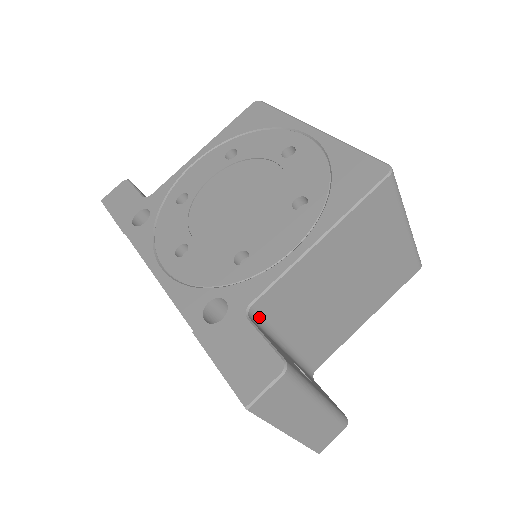
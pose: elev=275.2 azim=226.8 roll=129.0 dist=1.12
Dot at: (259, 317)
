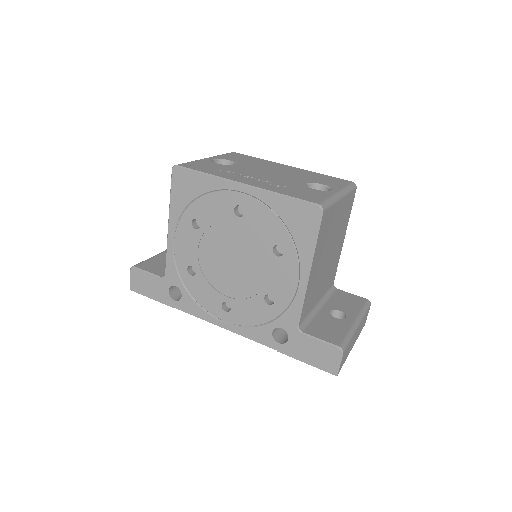
Dot at: (303, 321)
